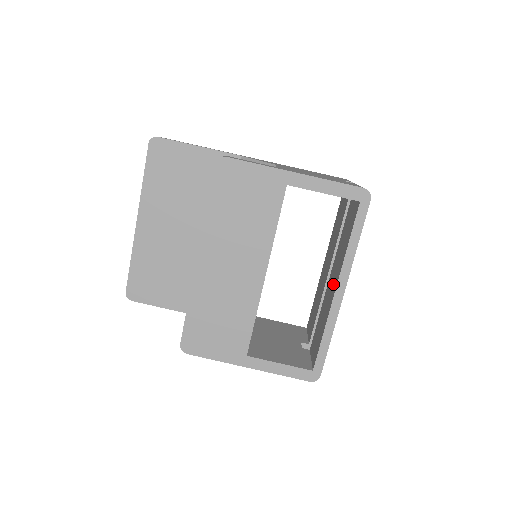
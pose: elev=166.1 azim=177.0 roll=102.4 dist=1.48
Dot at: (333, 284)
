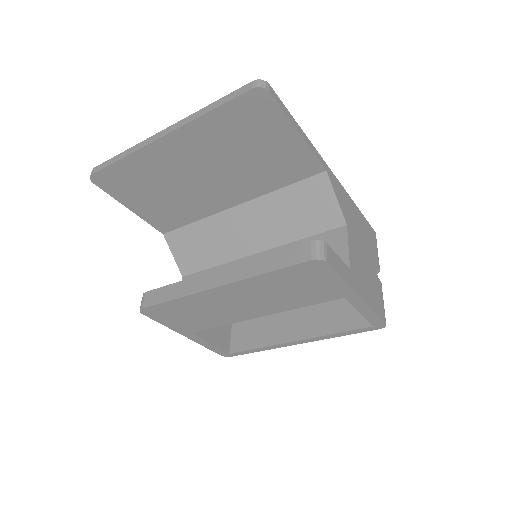
Dot at: (296, 327)
